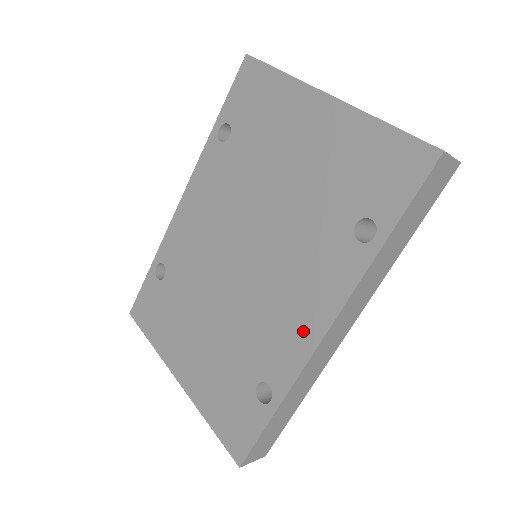
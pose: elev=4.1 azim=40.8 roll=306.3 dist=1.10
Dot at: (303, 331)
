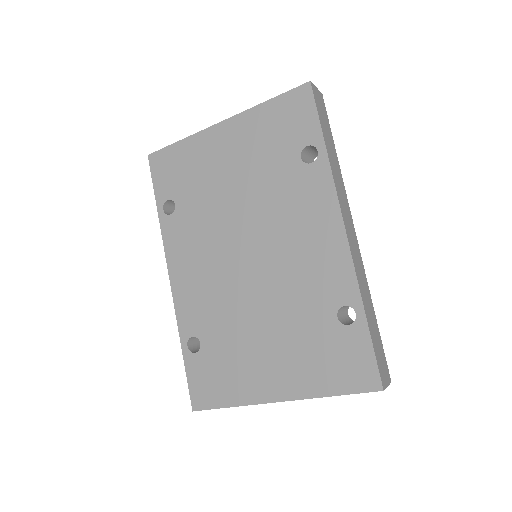
Dot at: (331, 246)
